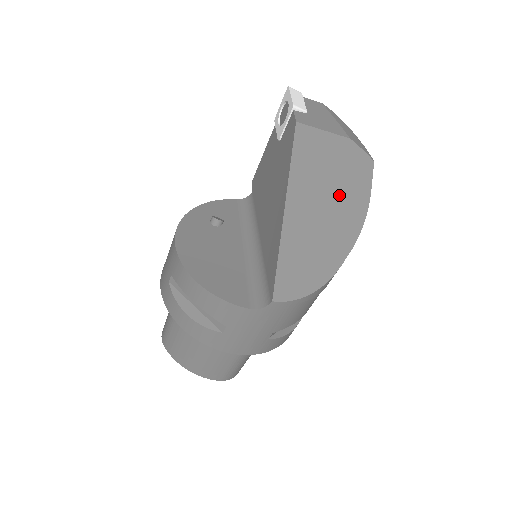
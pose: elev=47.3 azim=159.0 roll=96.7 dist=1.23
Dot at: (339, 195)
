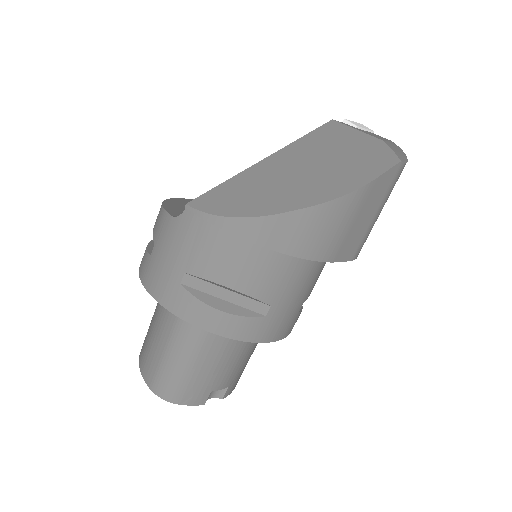
Dot at: (332, 168)
